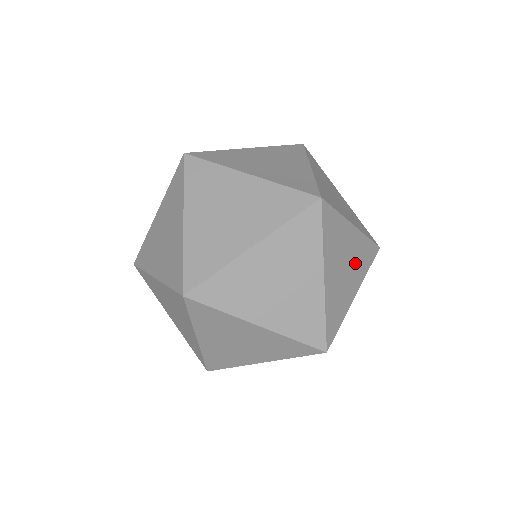
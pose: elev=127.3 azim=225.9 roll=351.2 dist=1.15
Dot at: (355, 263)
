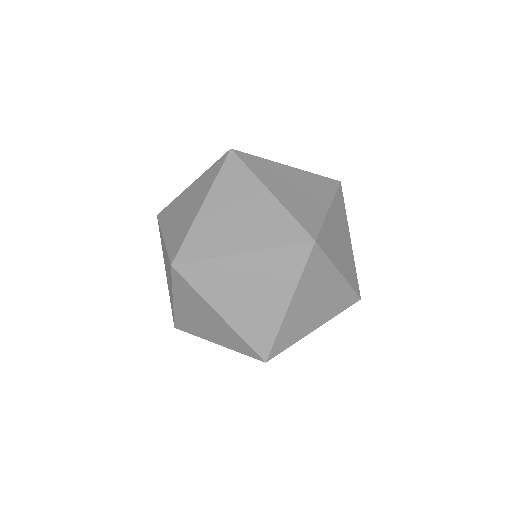
Dot at: (328, 303)
